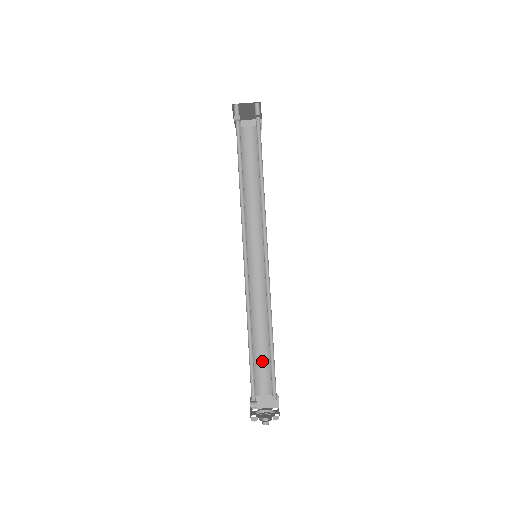
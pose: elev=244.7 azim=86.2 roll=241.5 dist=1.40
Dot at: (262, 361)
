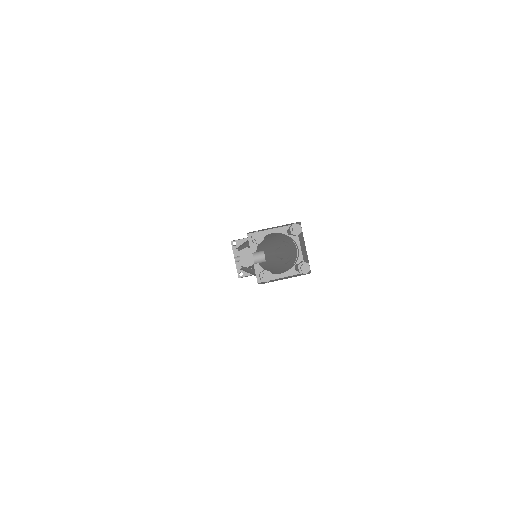
Dot at: occluded
